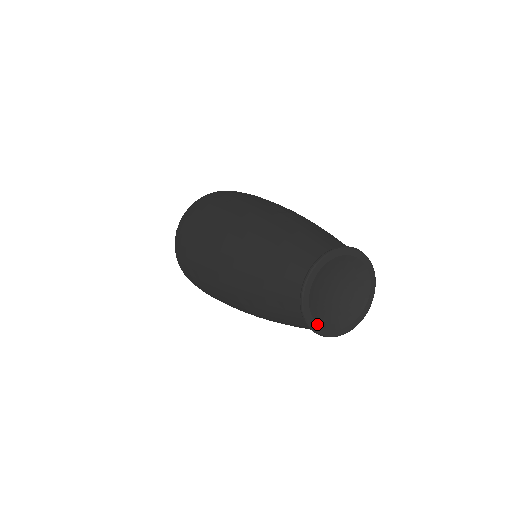
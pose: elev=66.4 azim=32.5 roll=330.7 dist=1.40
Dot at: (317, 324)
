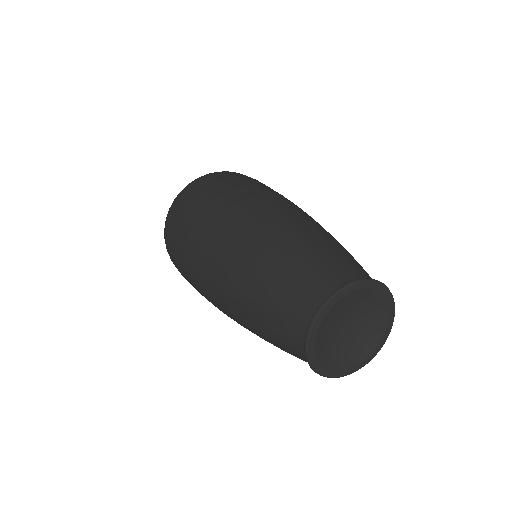
Dot at: (319, 363)
